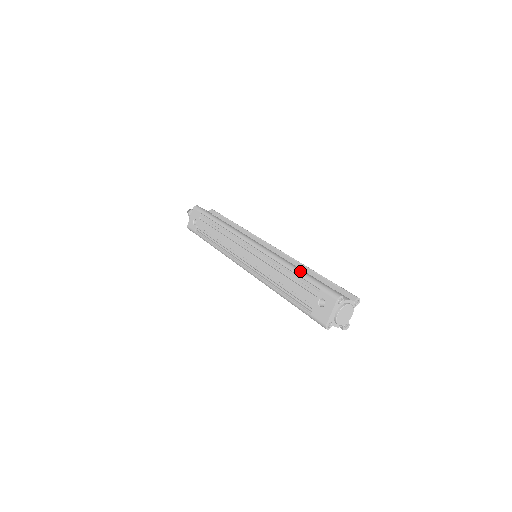
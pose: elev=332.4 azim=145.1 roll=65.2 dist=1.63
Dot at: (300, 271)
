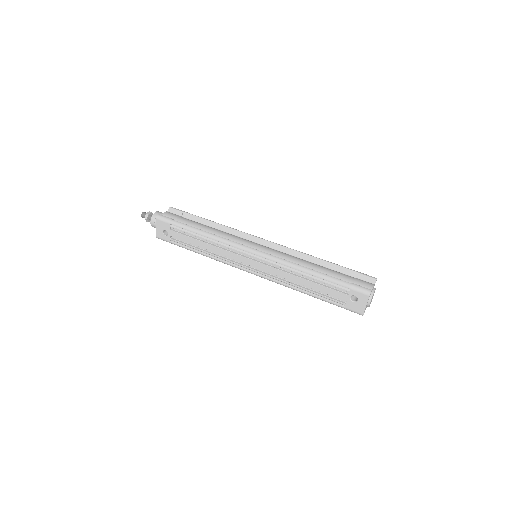
Dot at: (321, 274)
